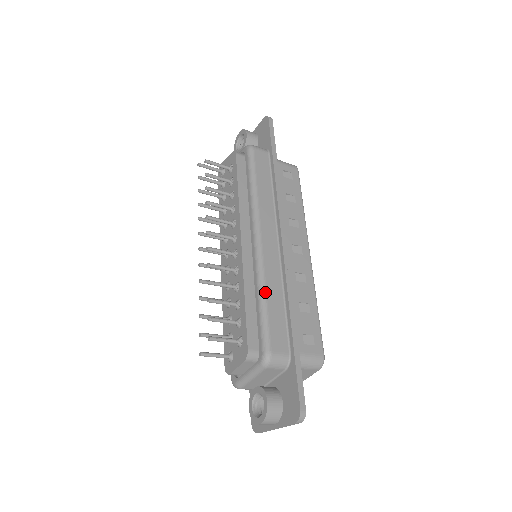
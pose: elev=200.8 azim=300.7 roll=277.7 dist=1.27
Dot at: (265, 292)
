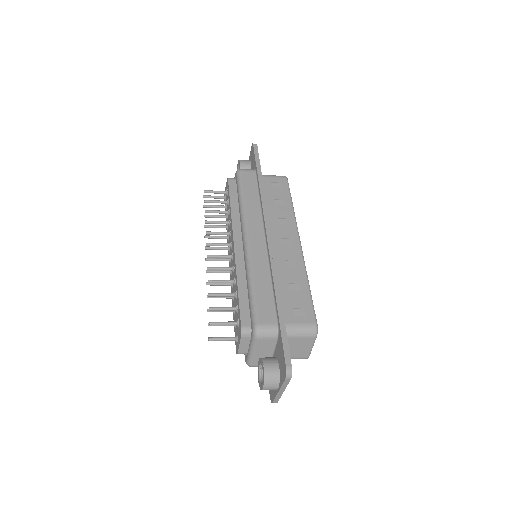
Dot at: (252, 278)
